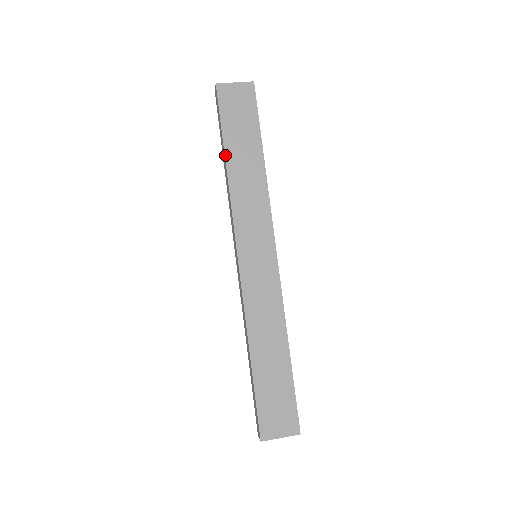
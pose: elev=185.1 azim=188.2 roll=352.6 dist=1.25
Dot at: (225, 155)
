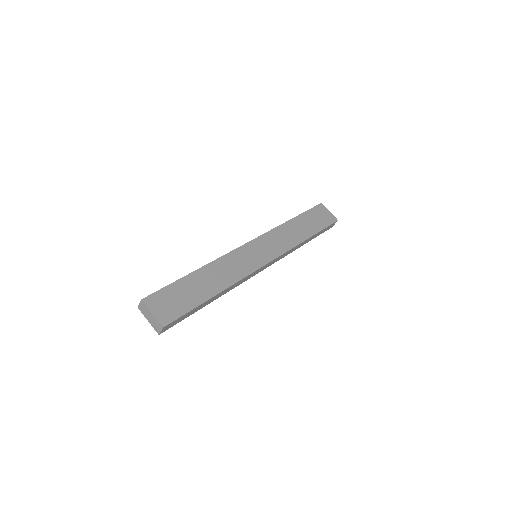
Dot at: (295, 217)
